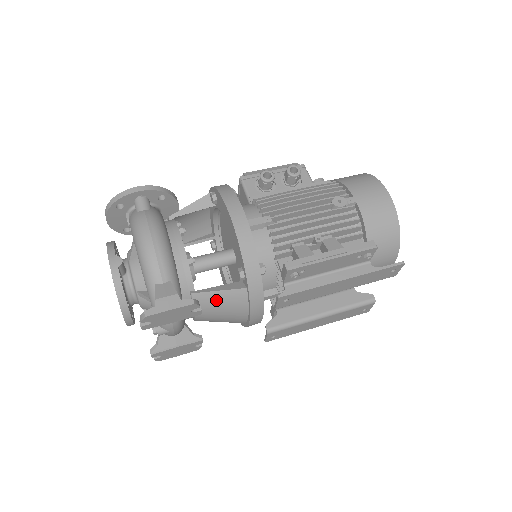
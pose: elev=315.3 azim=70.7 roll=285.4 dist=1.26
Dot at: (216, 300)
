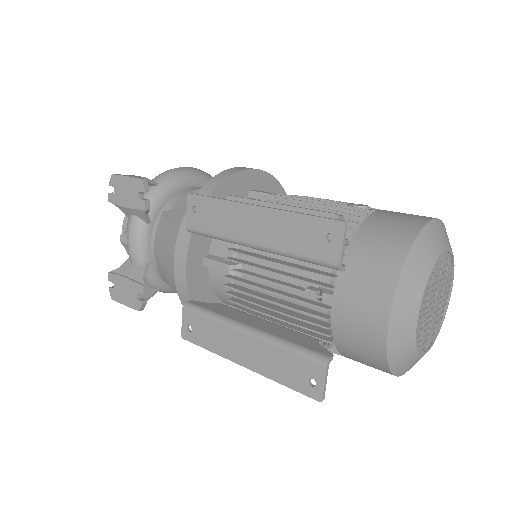
Dot at: (170, 221)
